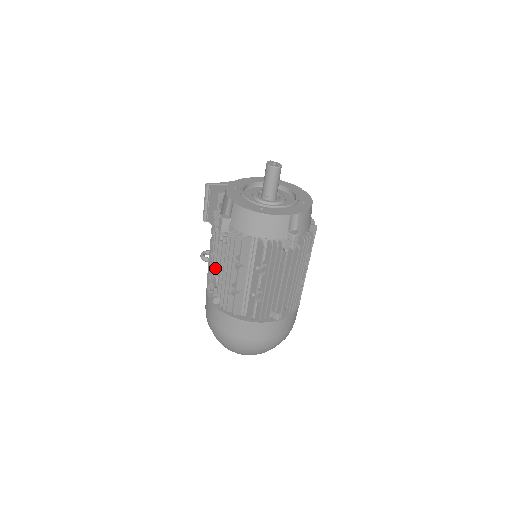
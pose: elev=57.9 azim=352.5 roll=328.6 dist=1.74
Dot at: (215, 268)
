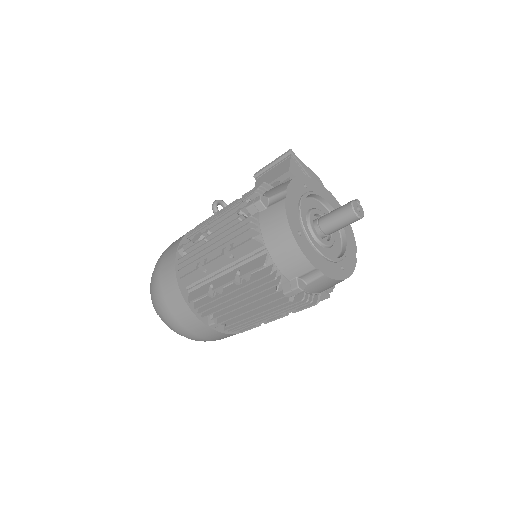
Dot at: (210, 228)
